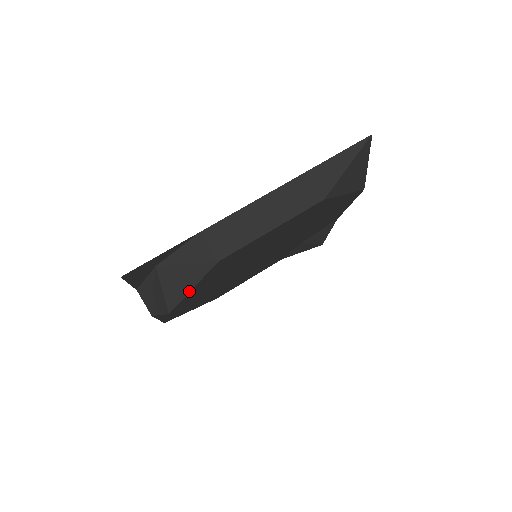
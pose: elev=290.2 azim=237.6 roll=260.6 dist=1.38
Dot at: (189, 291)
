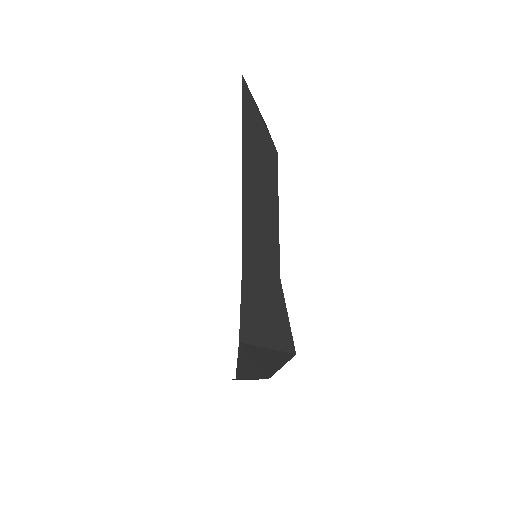
Dot at: (288, 322)
